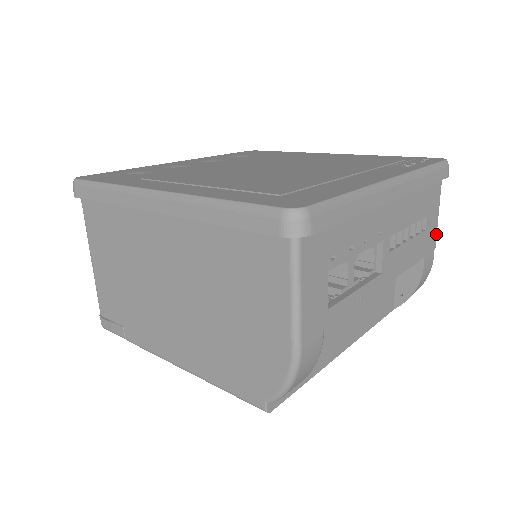
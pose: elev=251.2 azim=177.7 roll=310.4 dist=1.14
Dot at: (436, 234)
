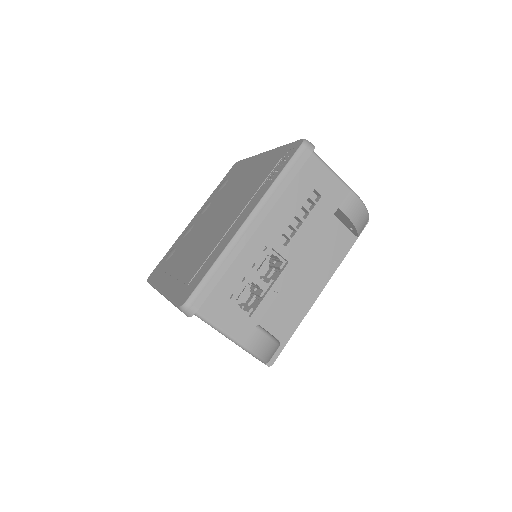
Dot at: (341, 183)
